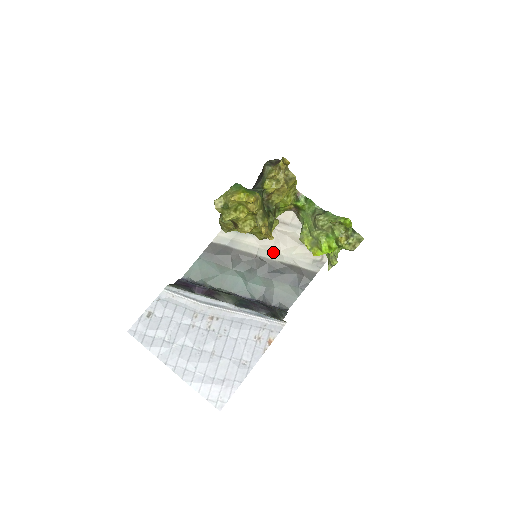
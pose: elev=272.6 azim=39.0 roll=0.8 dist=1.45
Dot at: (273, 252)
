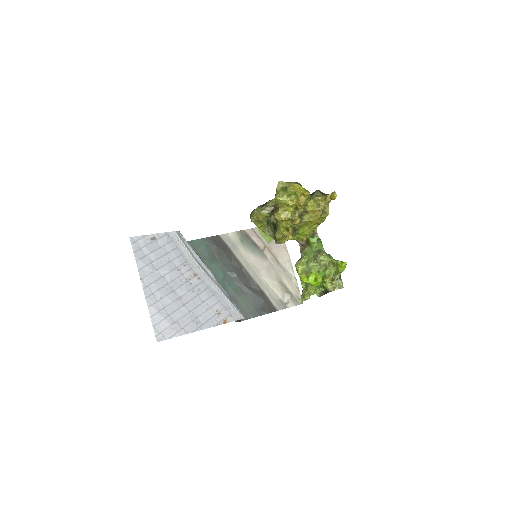
Dot at: (257, 274)
